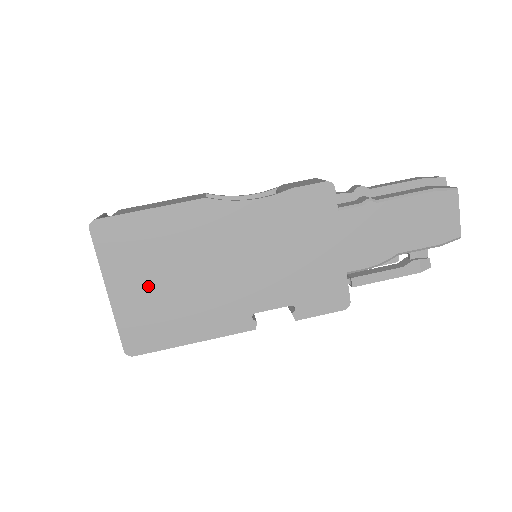
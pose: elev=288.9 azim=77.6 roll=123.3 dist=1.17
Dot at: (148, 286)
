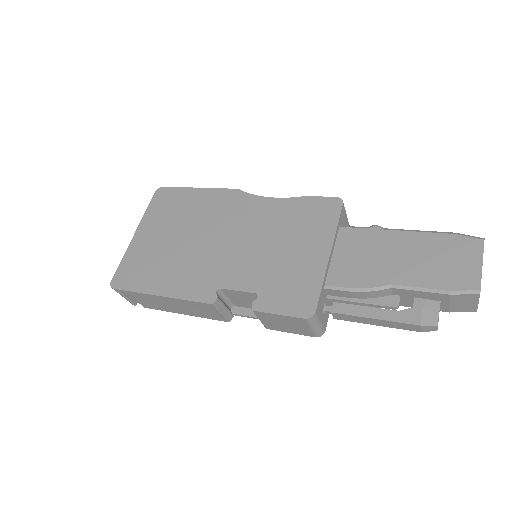
Dot at: (161, 238)
